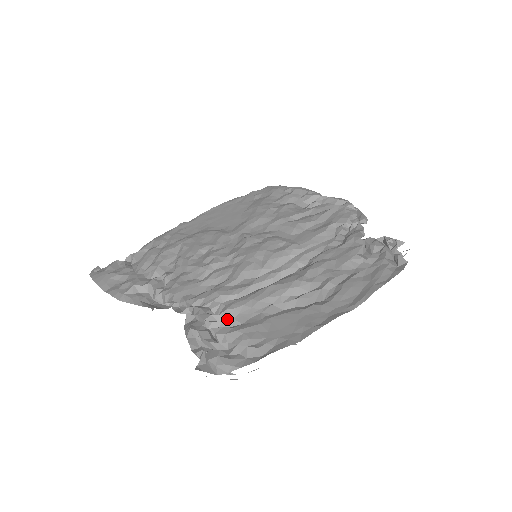
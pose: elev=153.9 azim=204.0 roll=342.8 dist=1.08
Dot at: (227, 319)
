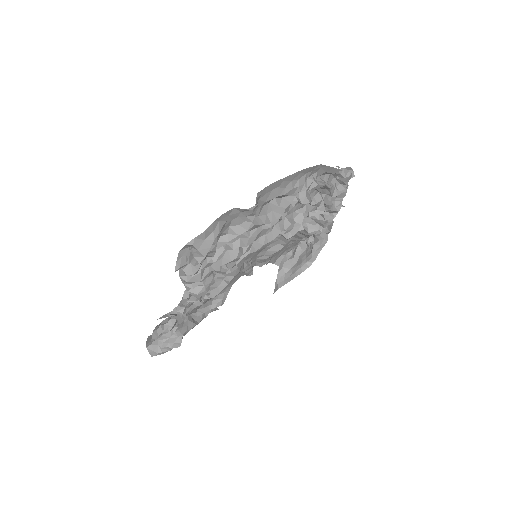
Dot at: occluded
